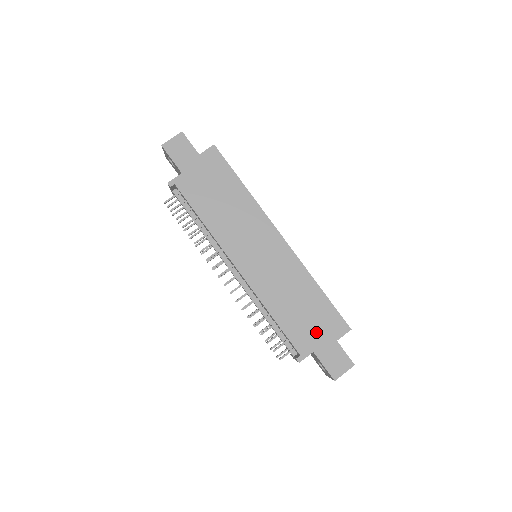
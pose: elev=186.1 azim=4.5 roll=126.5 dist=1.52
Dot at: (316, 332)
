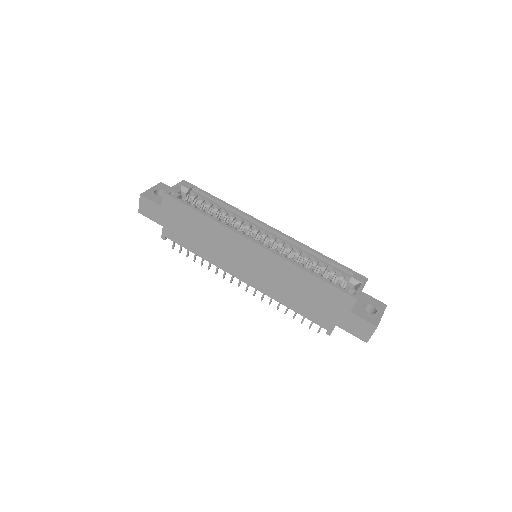
Dot at: (329, 310)
